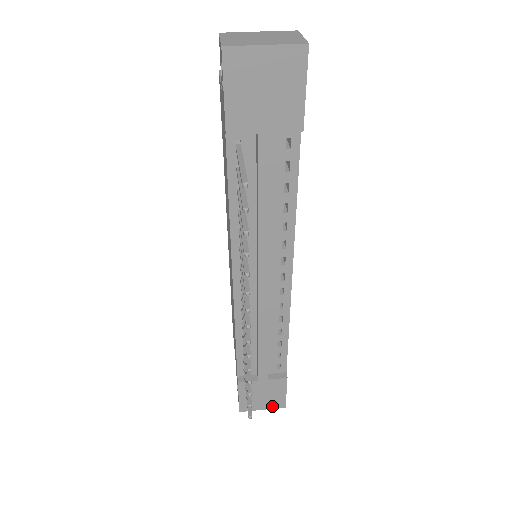
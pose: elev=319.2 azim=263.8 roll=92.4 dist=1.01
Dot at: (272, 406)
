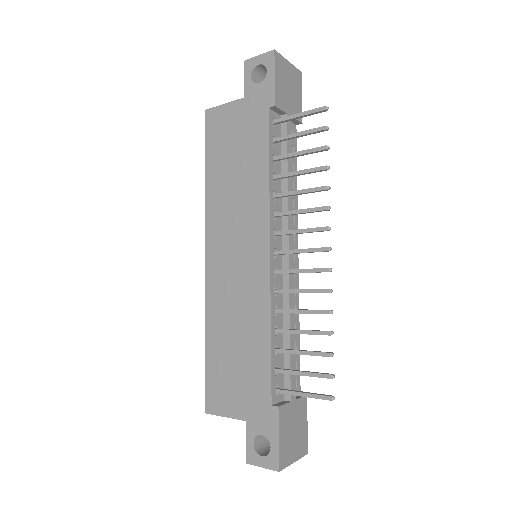
Dot at: (300, 453)
